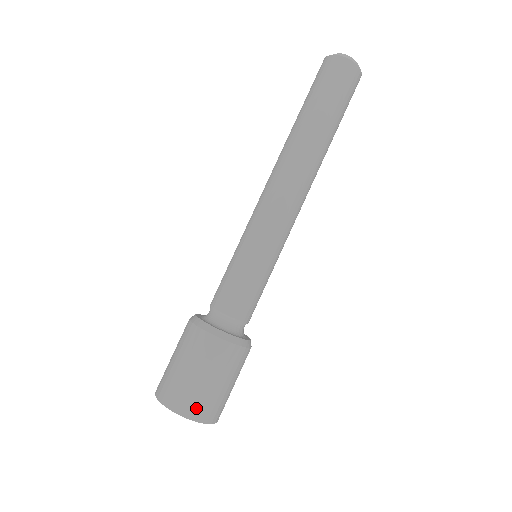
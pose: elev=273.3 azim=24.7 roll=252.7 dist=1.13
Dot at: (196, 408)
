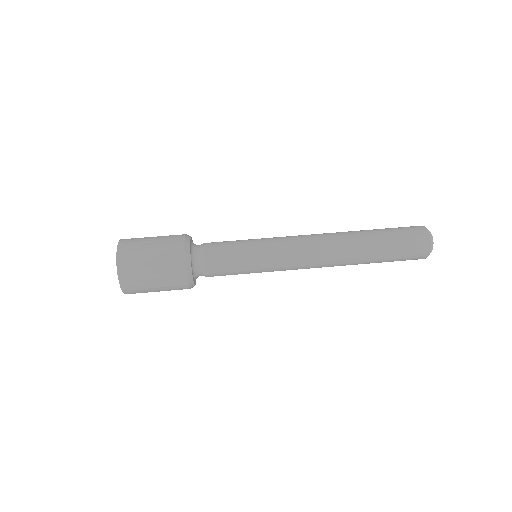
Dot at: (127, 255)
